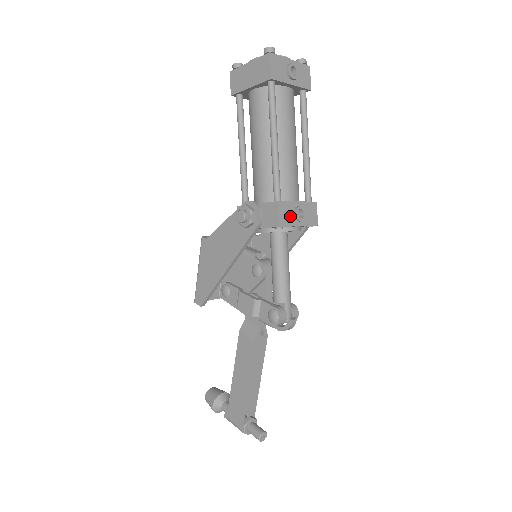
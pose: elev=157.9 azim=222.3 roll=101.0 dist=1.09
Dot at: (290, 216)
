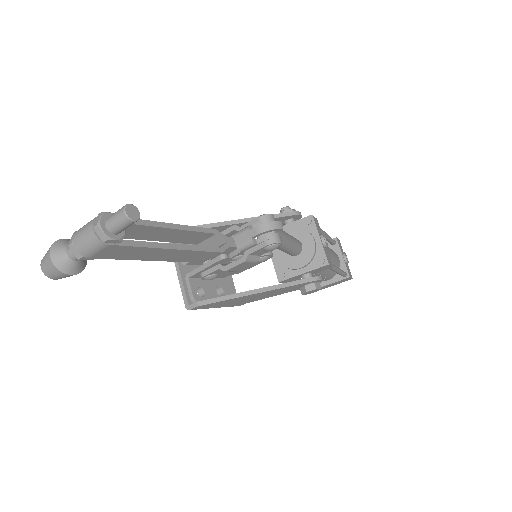
Dot at: (319, 230)
